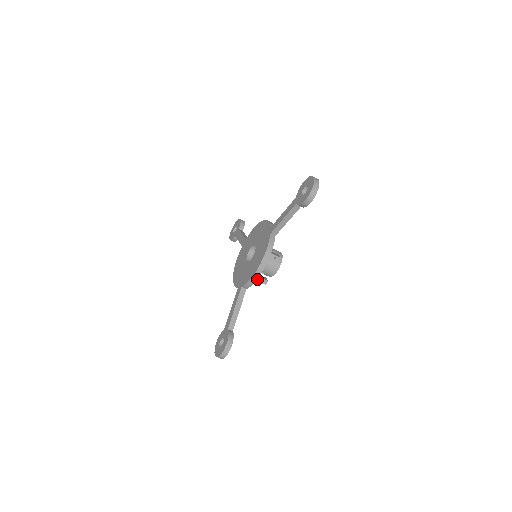
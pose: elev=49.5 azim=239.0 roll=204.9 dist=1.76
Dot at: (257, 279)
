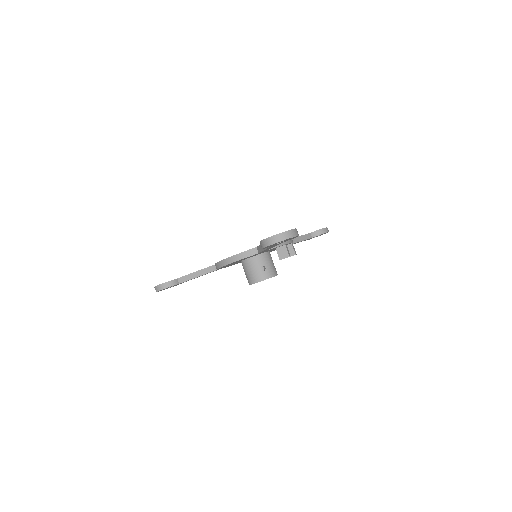
Dot at: (286, 245)
